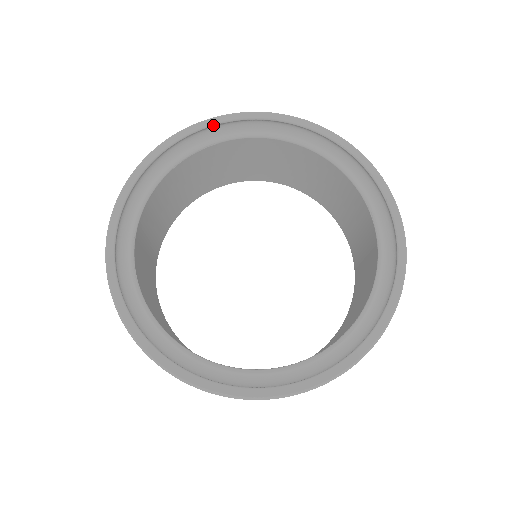
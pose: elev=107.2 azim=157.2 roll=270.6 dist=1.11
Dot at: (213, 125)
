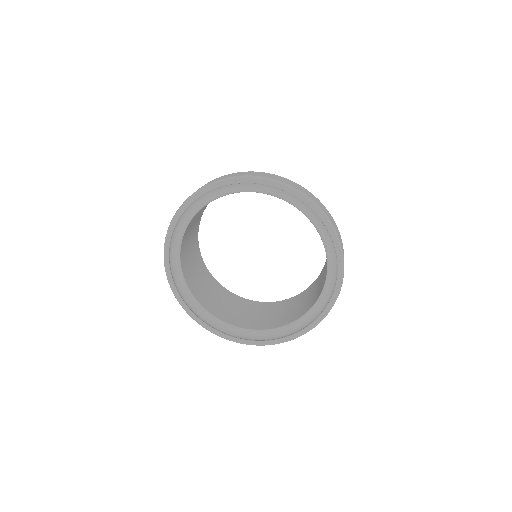
Dot at: occluded
